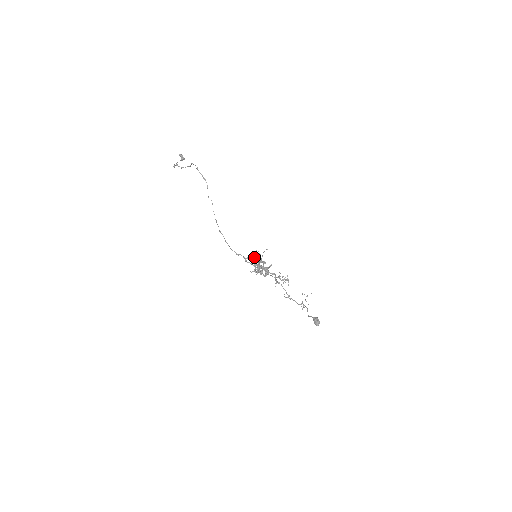
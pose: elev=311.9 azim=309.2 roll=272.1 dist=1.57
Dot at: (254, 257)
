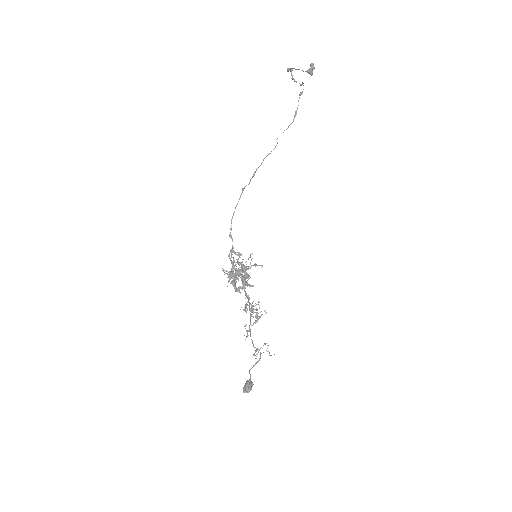
Dot at: occluded
